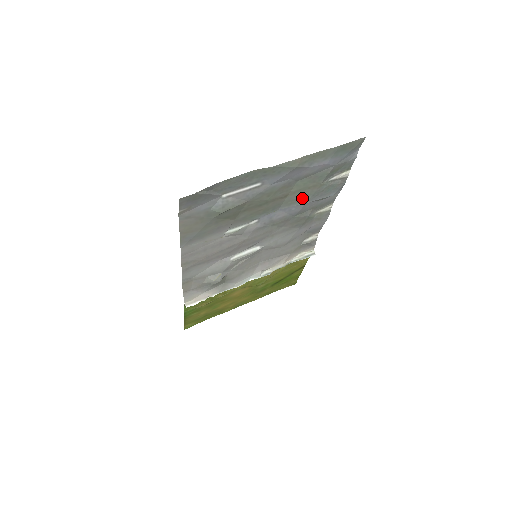
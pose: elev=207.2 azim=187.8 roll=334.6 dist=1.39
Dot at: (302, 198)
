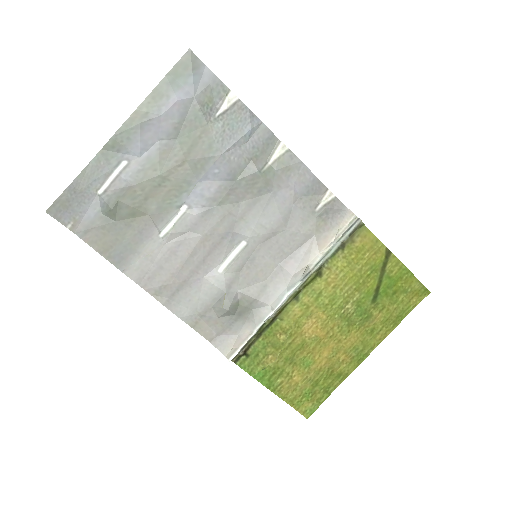
Dot at: (208, 153)
